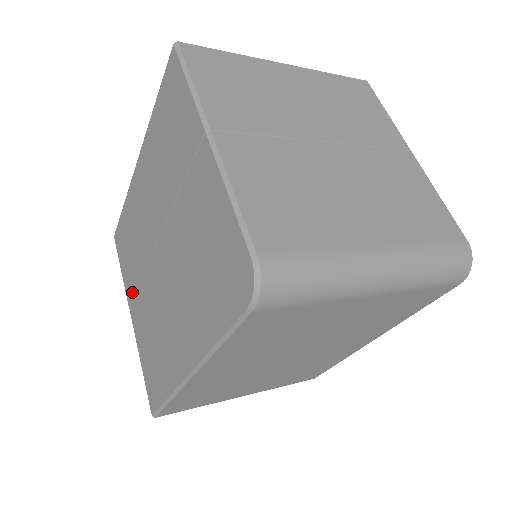
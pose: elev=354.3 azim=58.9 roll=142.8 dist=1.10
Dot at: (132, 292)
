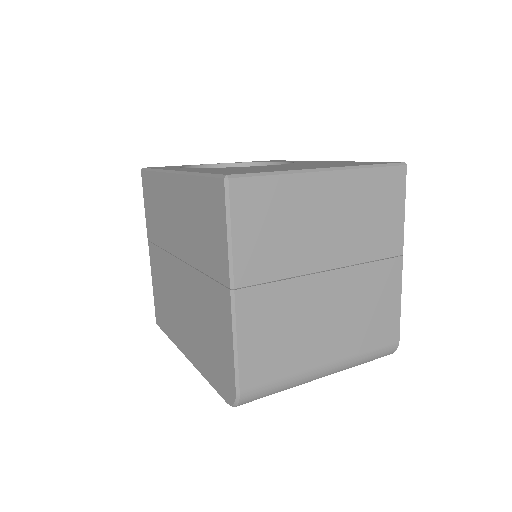
Dot at: (152, 240)
